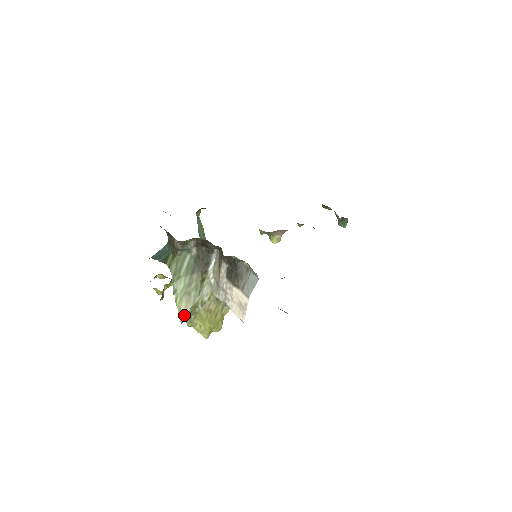
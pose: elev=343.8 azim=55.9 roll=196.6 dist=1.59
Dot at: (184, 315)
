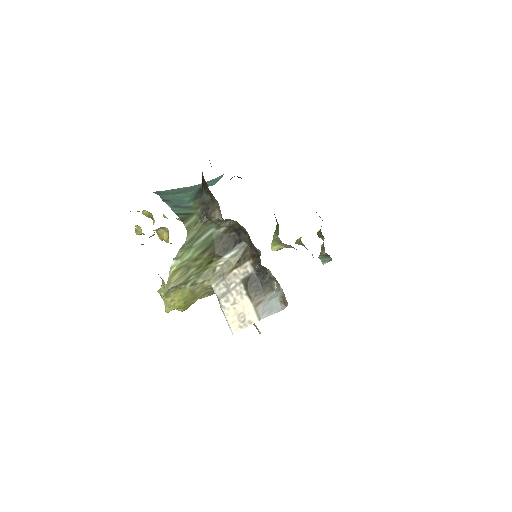
Dot at: (170, 287)
